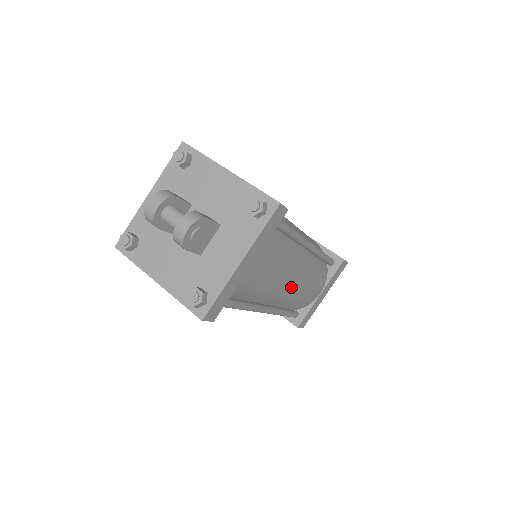
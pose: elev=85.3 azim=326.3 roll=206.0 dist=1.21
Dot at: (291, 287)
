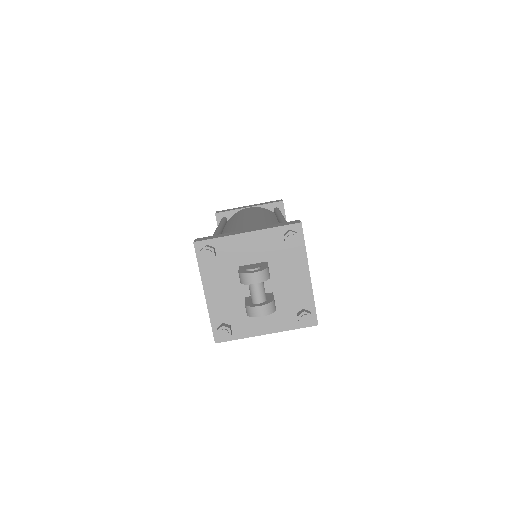
Dot at: occluded
